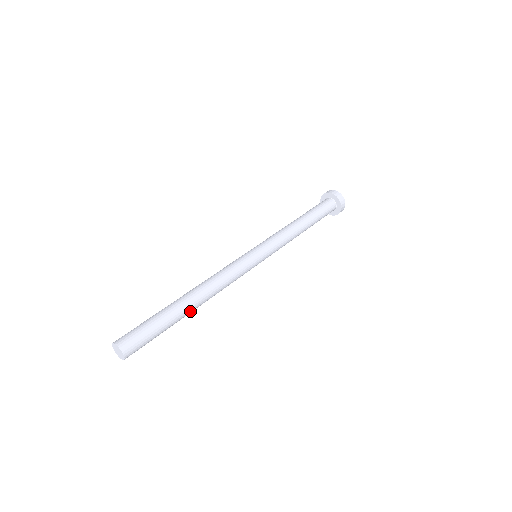
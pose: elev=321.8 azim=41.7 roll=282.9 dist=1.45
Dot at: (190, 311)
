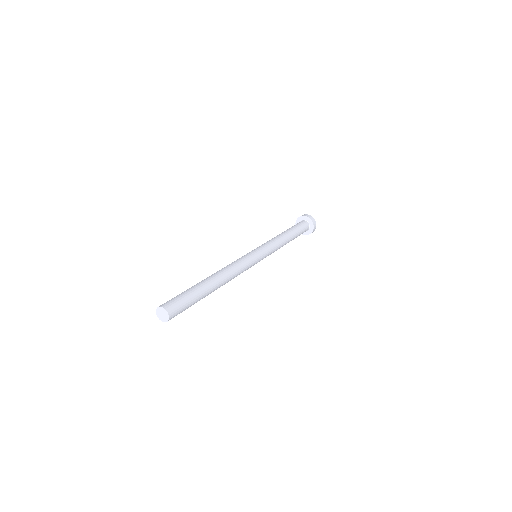
Dot at: (213, 286)
